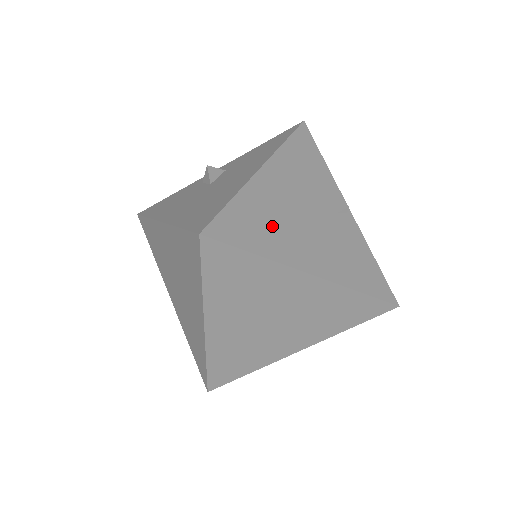
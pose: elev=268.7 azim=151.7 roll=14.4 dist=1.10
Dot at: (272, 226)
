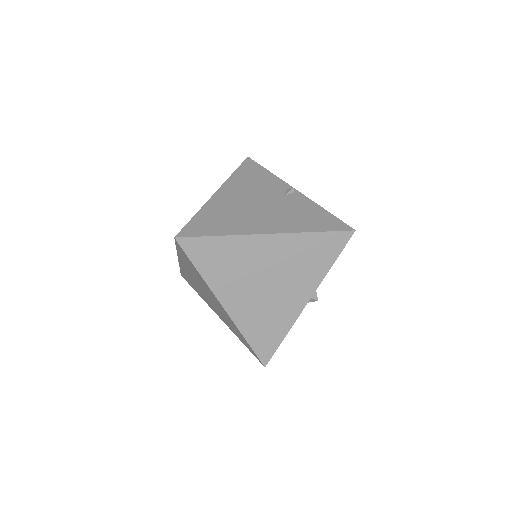
Dot at: (229, 218)
